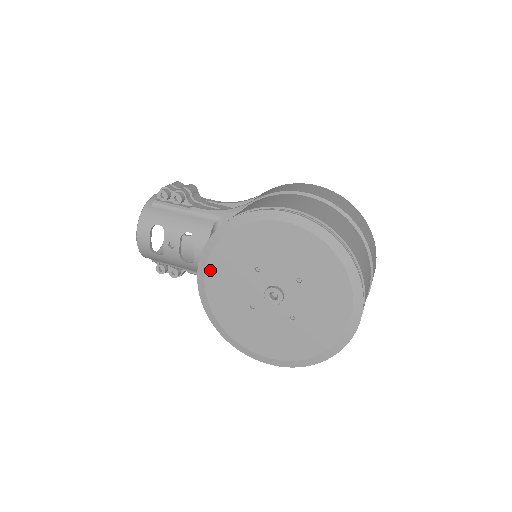
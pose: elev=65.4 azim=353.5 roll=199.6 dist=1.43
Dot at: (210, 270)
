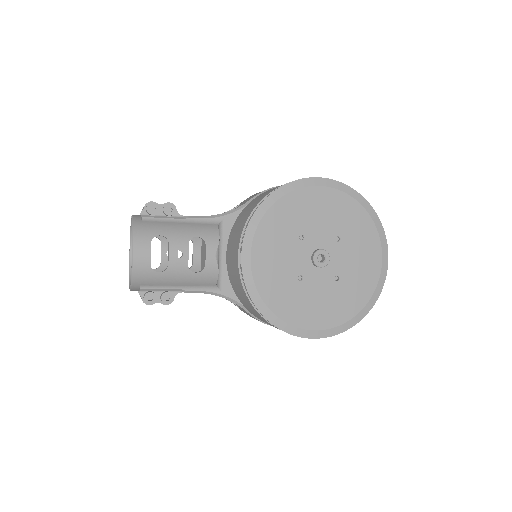
Dot at: (256, 249)
